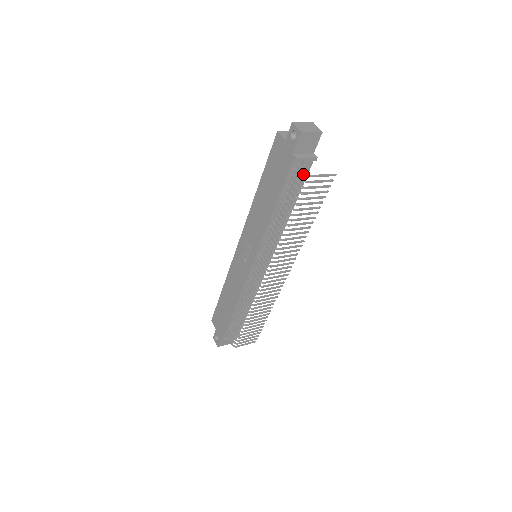
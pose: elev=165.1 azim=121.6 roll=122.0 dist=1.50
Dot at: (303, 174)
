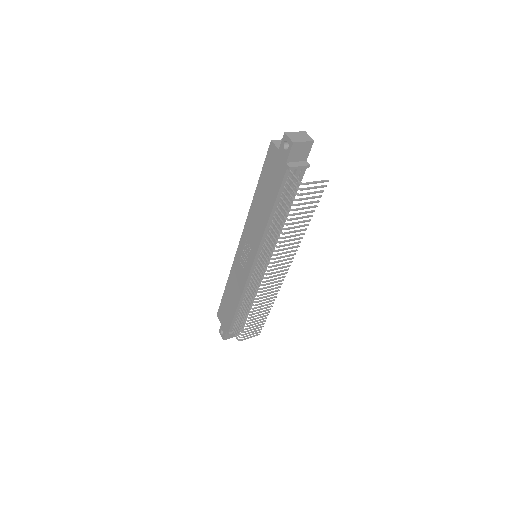
Dot at: occluded
